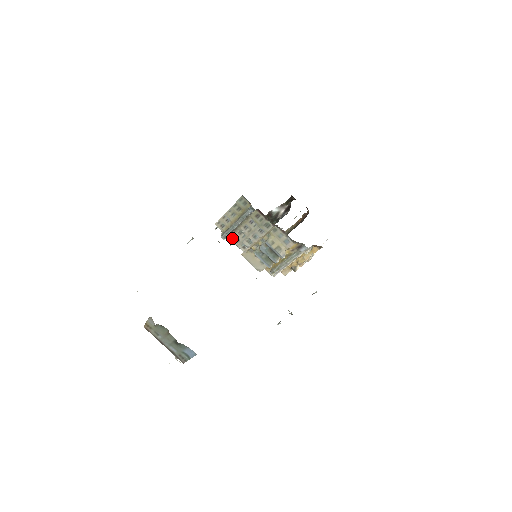
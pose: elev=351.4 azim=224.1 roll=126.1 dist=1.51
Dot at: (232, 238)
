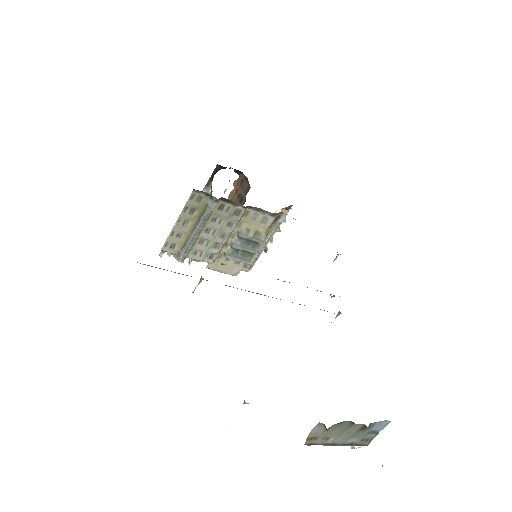
Dot at: (191, 254)
